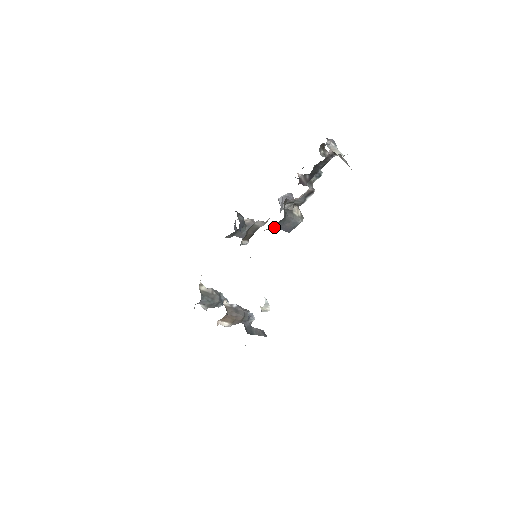
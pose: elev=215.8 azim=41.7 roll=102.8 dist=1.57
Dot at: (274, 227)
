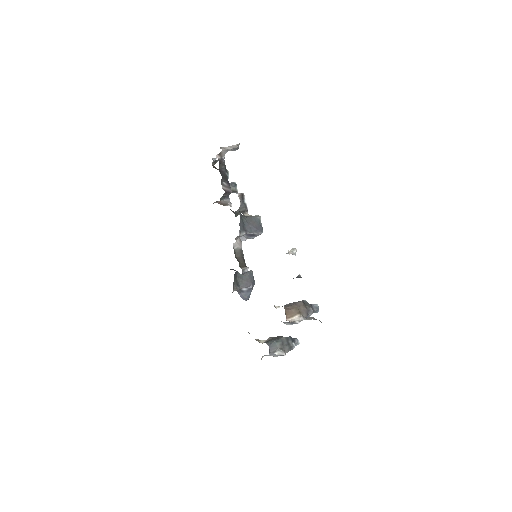
Dot at: (244, 230)
